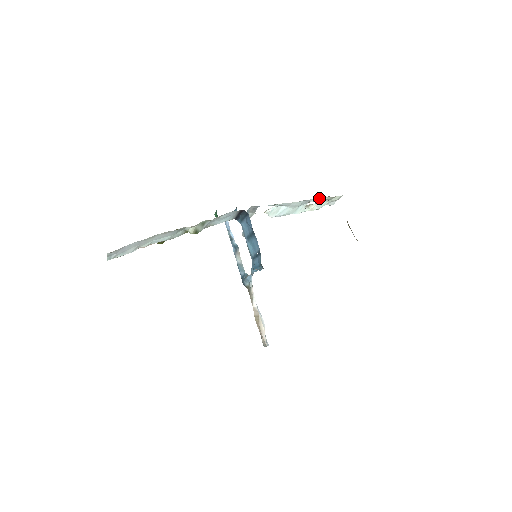
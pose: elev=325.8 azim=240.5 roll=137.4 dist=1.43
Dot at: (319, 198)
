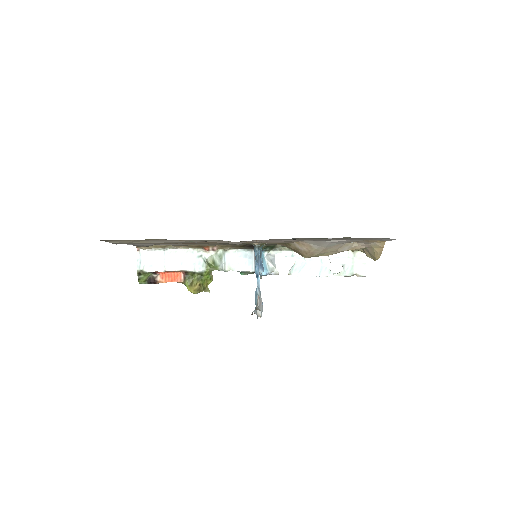
Dot at: (337, 253)
